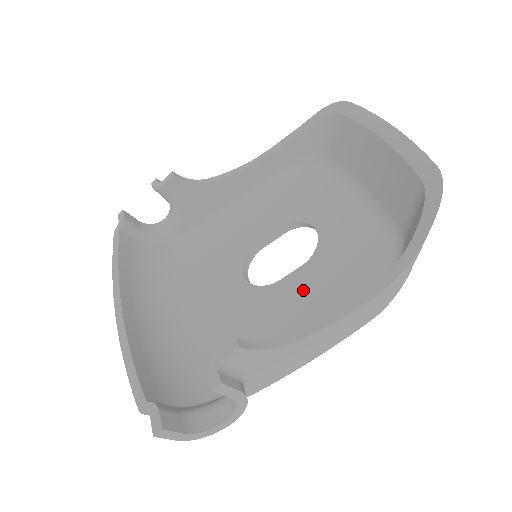
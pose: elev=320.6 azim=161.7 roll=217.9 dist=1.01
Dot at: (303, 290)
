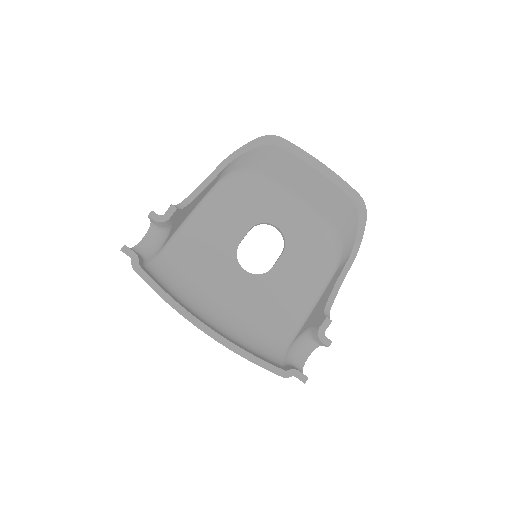
Dot at: (292, 270)
